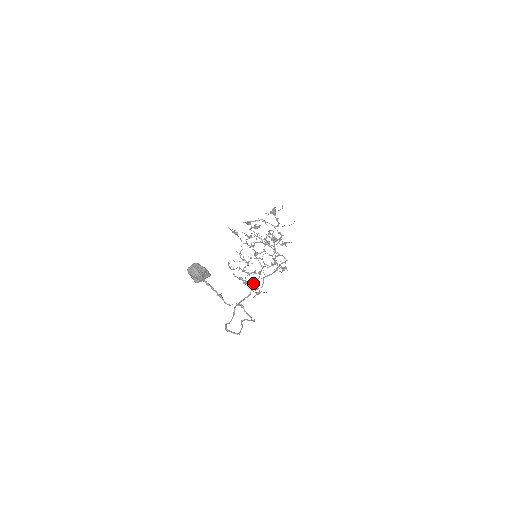
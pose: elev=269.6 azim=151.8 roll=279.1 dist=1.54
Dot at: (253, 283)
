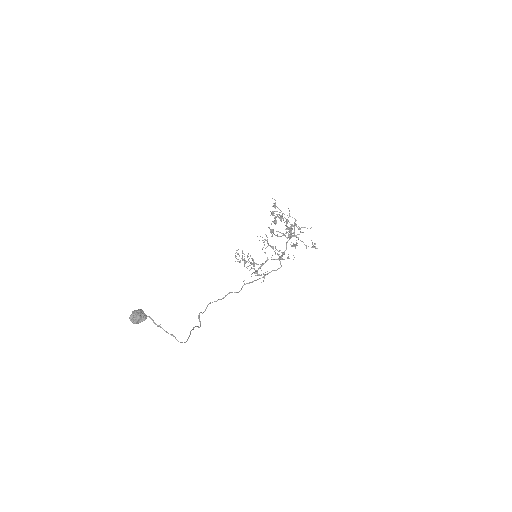
Dot at: (255, 270)
